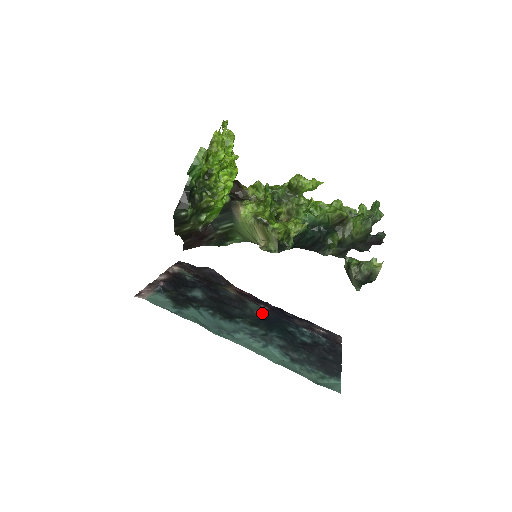
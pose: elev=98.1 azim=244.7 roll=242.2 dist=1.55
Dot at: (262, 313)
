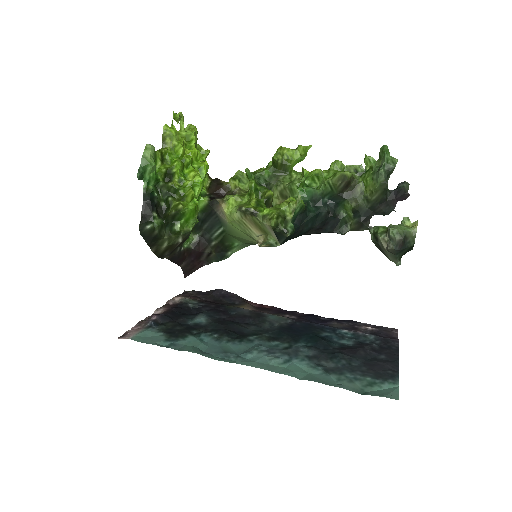
Dot at: (286, 324)
